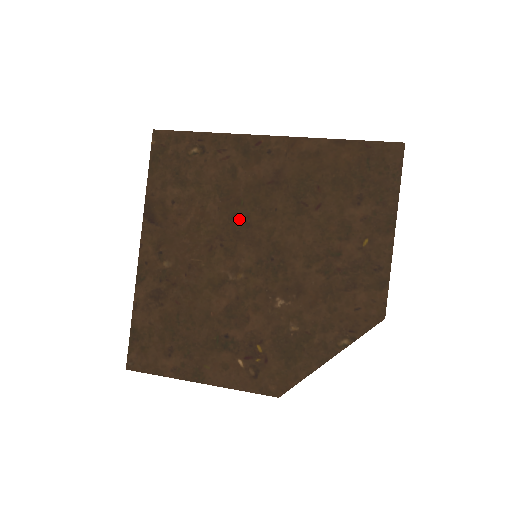
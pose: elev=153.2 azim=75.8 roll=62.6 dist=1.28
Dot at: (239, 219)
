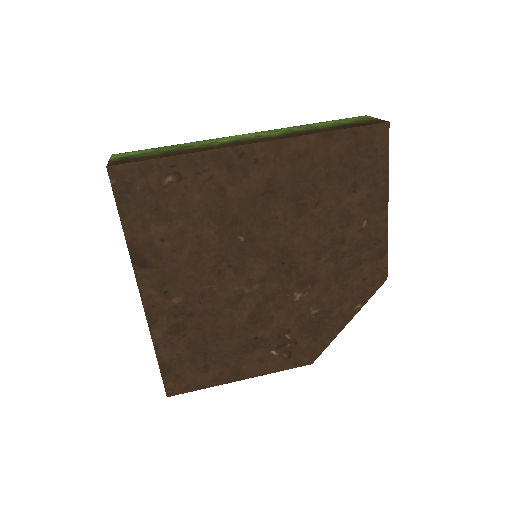
Dot at: (241, 237)
